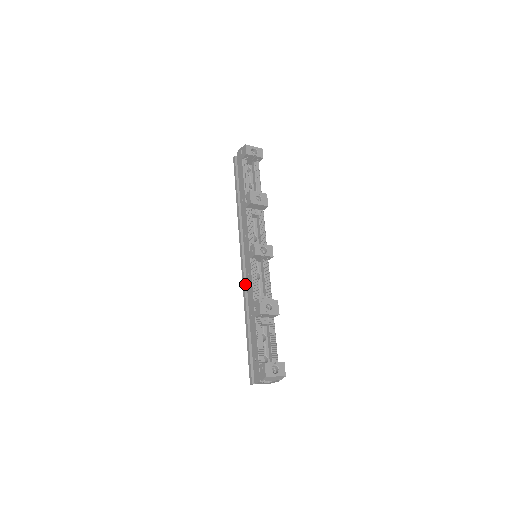
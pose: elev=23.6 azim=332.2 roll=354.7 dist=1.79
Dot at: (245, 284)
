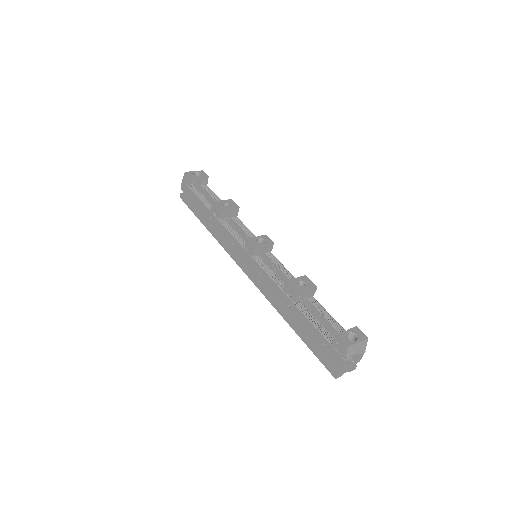
Dot at: (262, 287)
